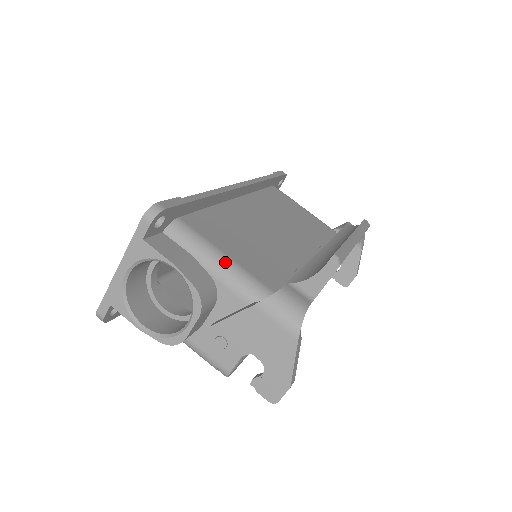
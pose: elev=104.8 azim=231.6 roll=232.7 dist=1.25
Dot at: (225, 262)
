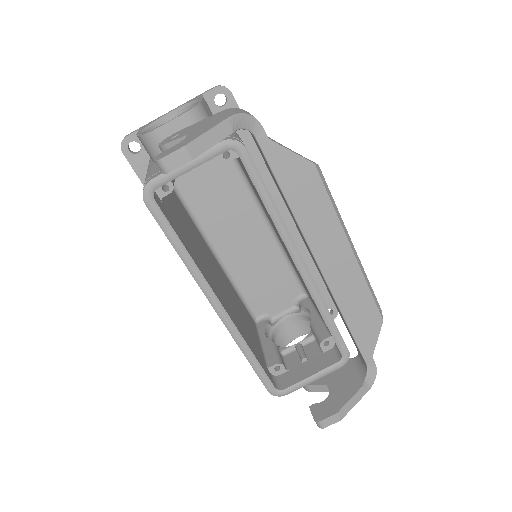
Dot at: occluded
